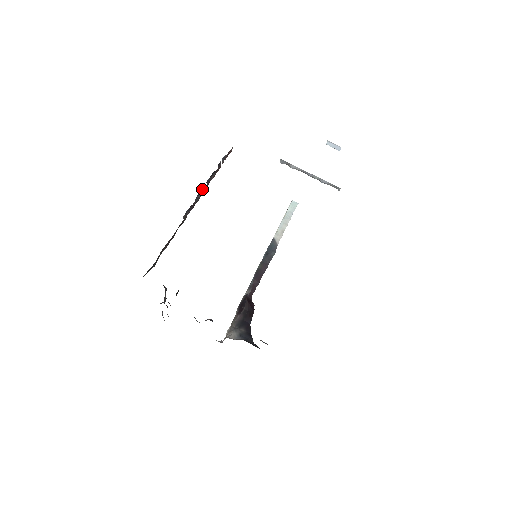
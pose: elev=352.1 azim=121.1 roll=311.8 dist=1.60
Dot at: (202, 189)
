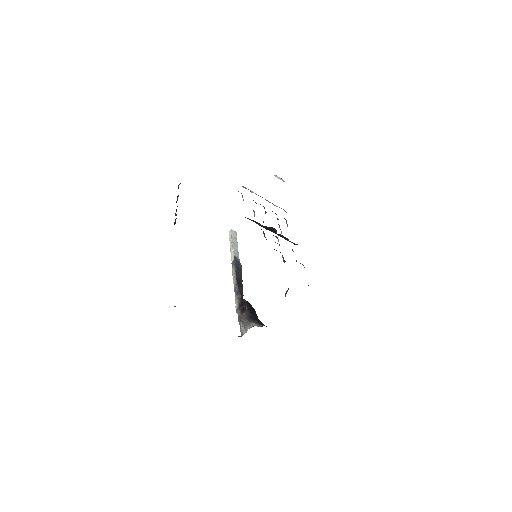
Dot at: occluded
